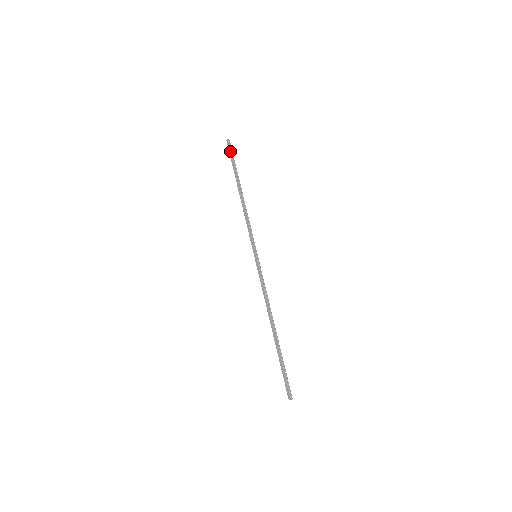
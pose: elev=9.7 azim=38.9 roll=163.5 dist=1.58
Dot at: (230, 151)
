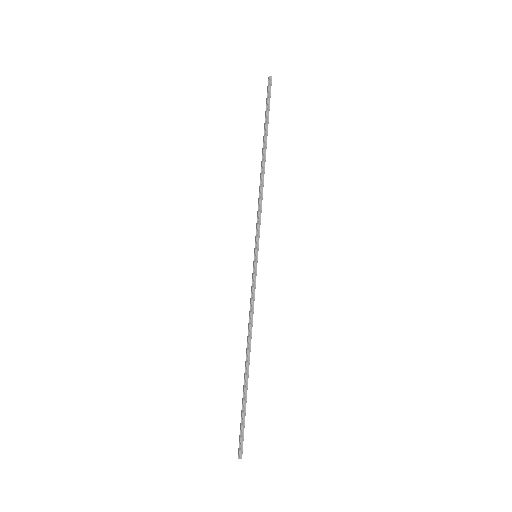
Dot at: (267, 95)
